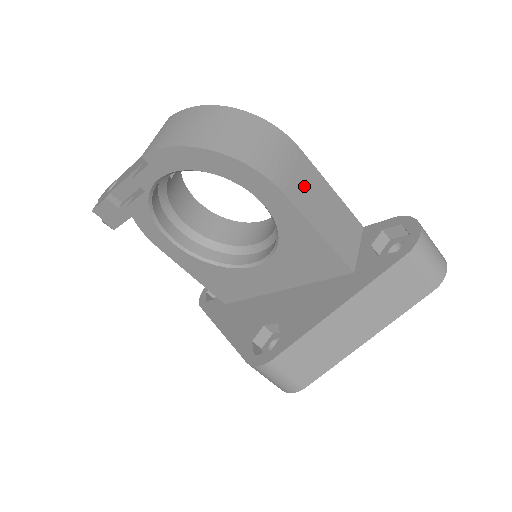
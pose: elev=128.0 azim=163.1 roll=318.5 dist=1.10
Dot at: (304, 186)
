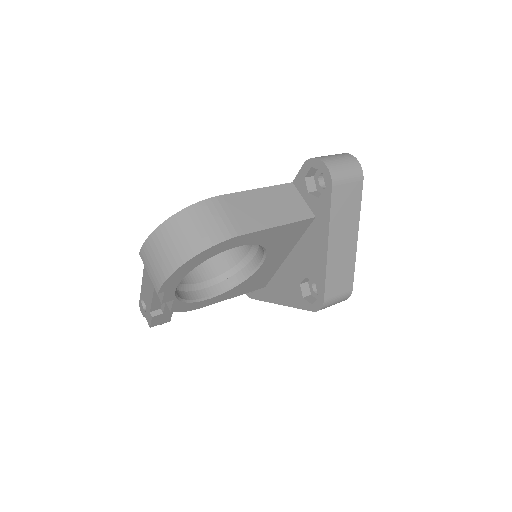
Dot at: (246, 213)
